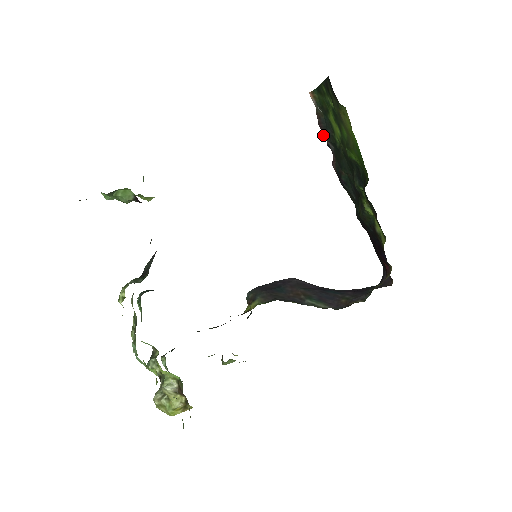
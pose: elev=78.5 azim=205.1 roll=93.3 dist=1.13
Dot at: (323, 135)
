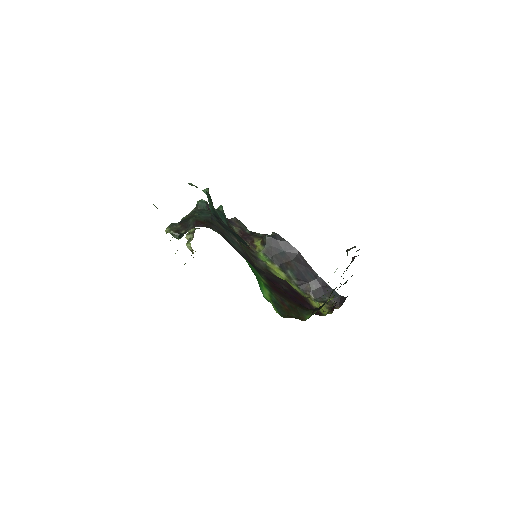
Dot at: occluded
